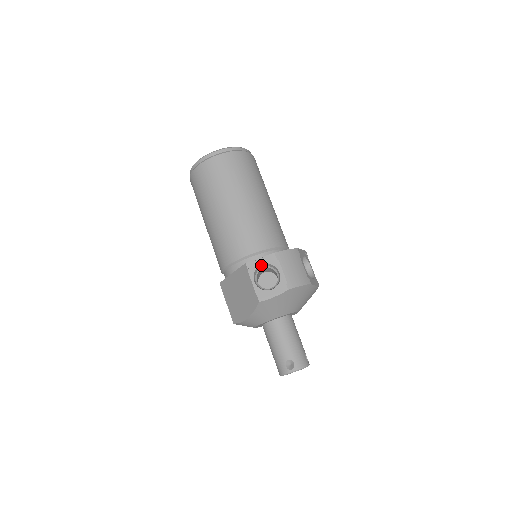
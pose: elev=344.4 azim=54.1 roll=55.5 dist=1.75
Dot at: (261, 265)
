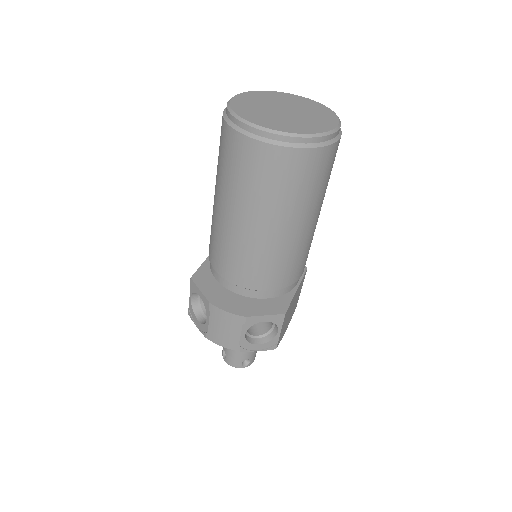
Dot at: (199, 295)
